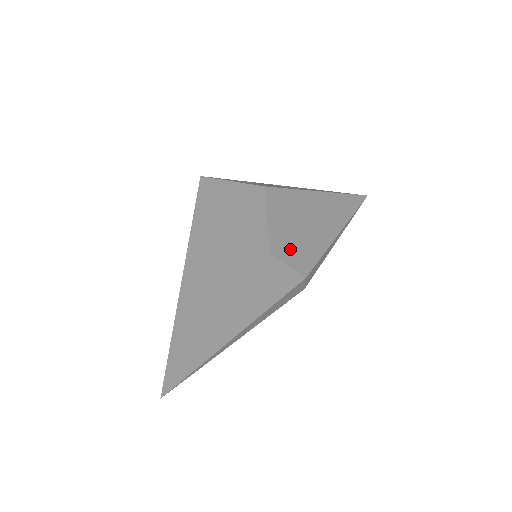
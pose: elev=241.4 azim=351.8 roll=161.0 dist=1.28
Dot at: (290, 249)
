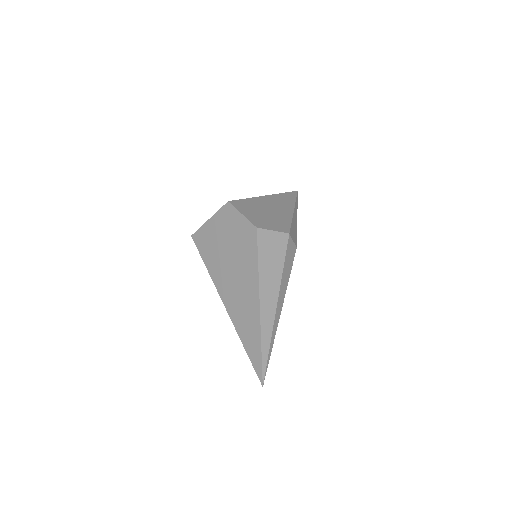
Dot at: (268, 223)
